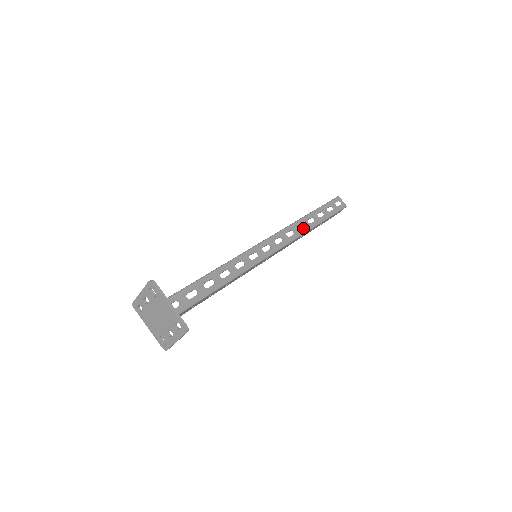
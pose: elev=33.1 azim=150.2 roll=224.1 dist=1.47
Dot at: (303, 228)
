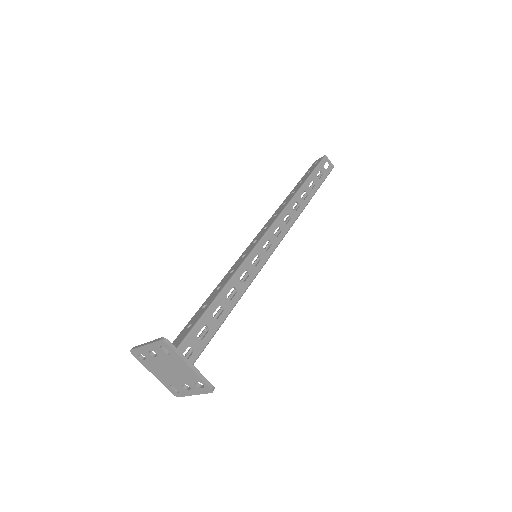
Dot at: (298, 208)
